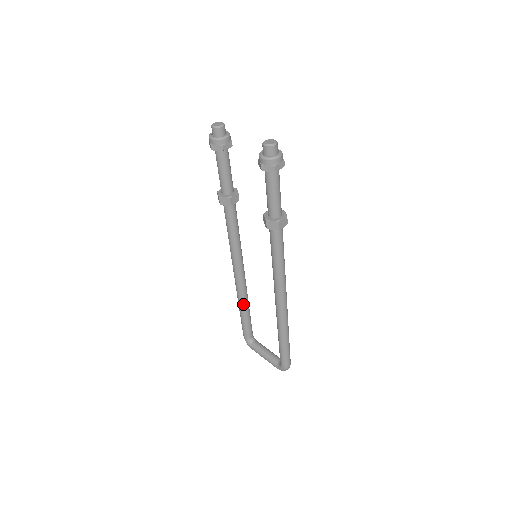
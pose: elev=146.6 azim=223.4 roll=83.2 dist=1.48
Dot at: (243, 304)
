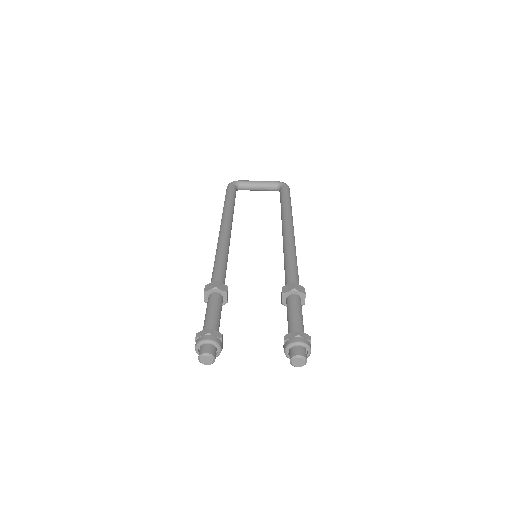
Dot at: occluded
